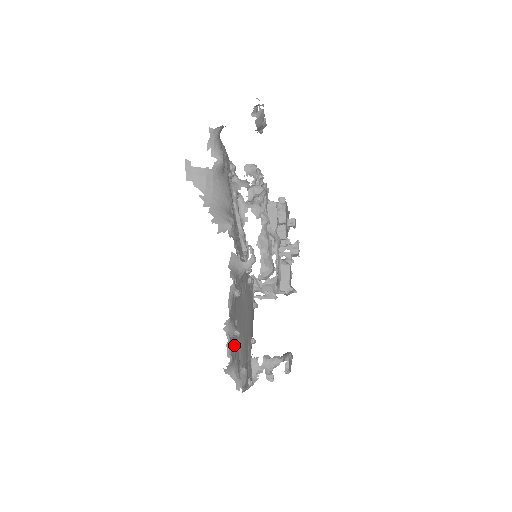
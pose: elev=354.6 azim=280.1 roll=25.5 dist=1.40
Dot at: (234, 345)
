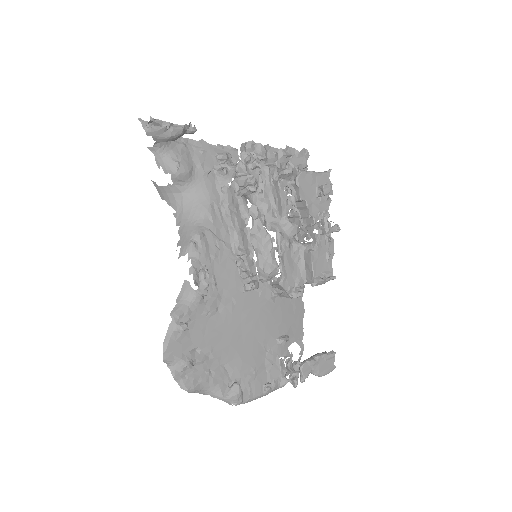
Dot at: (200, 372)
